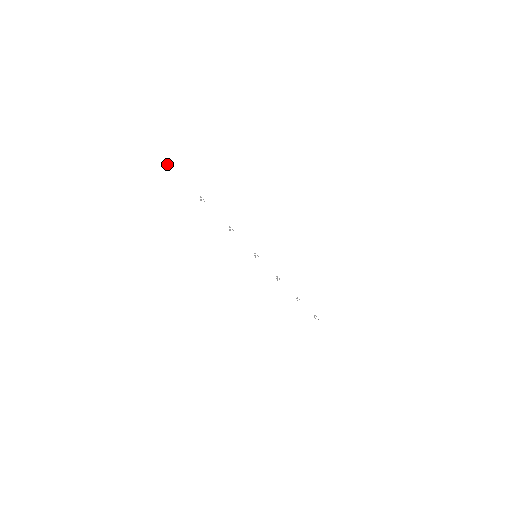
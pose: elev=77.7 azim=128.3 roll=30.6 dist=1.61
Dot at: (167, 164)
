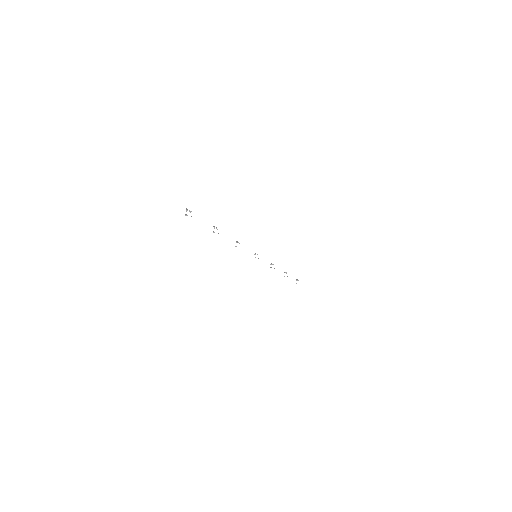
Dot at: (186, 210)
